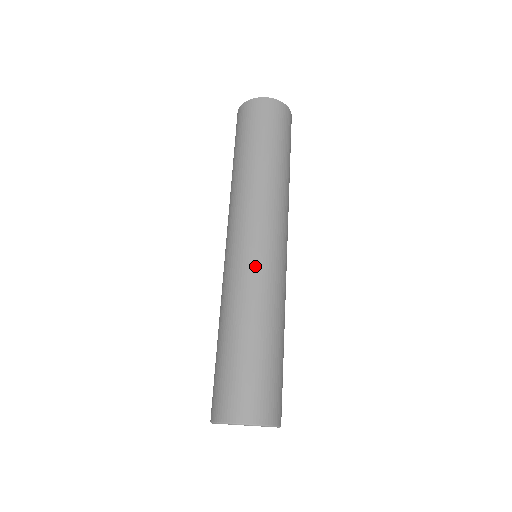
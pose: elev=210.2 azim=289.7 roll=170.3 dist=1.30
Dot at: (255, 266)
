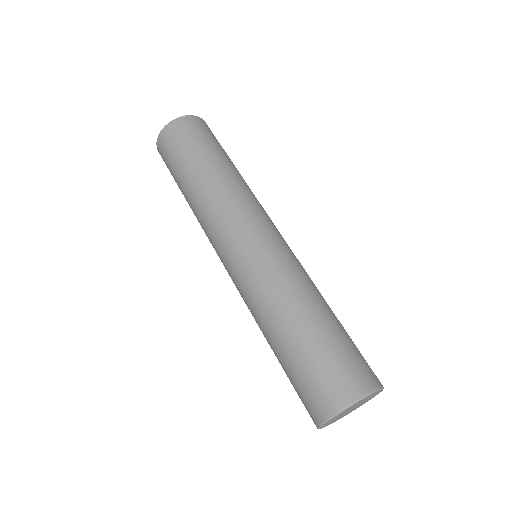
Dot at: (273, 255)
